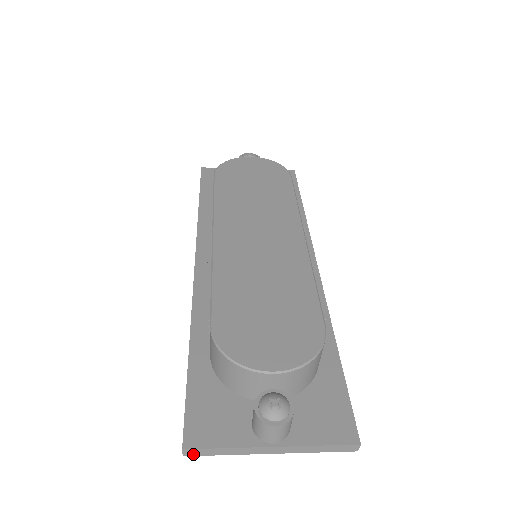
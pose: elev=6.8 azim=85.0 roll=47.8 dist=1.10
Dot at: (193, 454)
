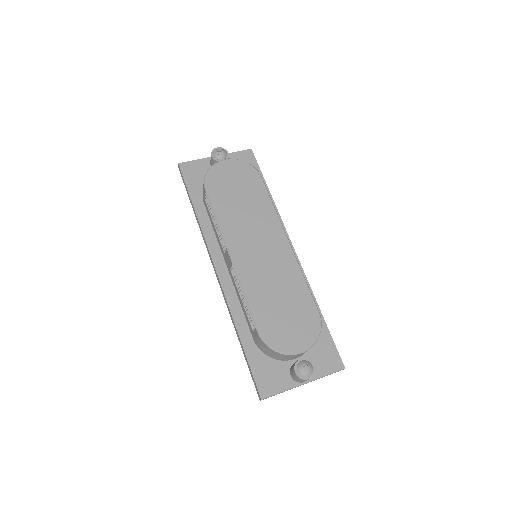
Dot at: occluded
